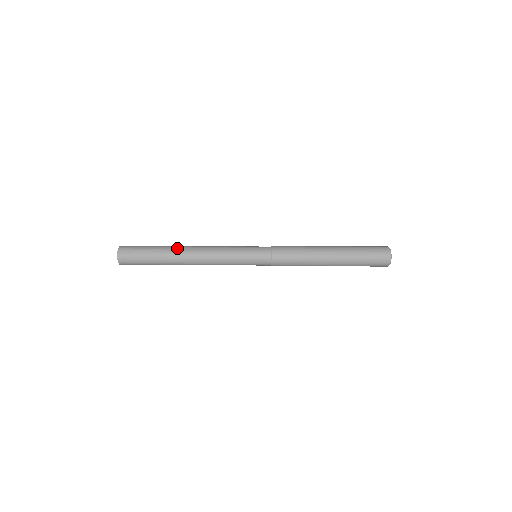
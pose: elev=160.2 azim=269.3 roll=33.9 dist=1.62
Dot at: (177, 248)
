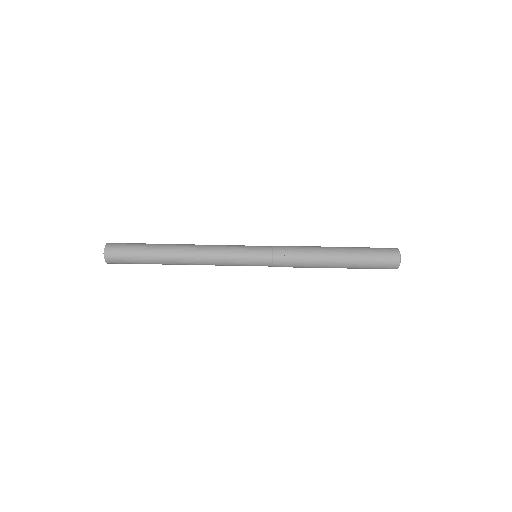
Dot at: occluded
